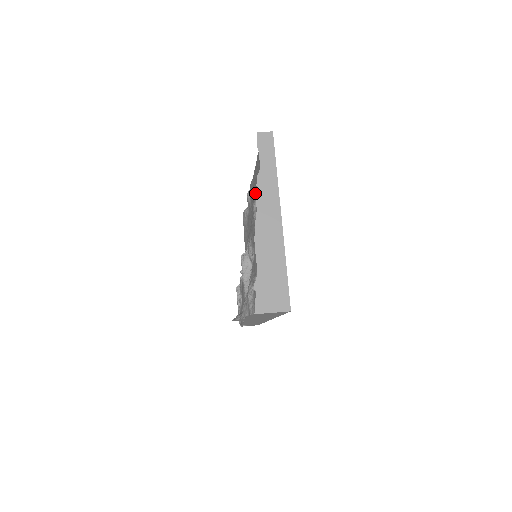
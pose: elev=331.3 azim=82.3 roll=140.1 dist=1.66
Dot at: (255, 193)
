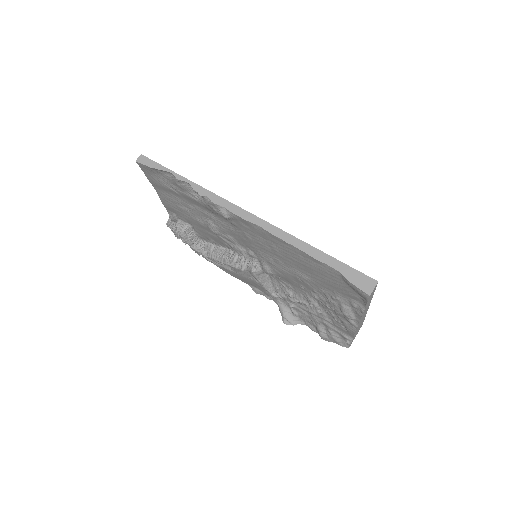
Dot at: (296, 265)
